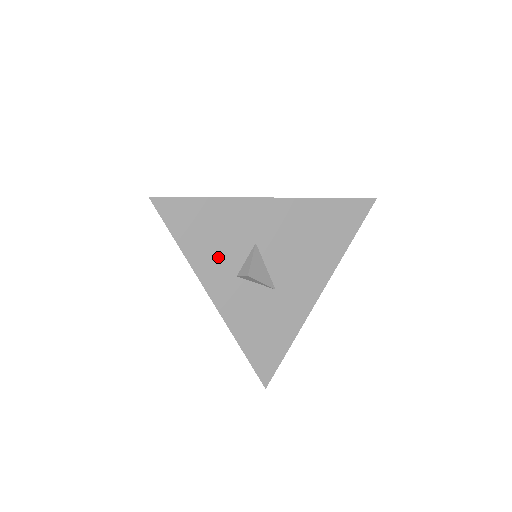
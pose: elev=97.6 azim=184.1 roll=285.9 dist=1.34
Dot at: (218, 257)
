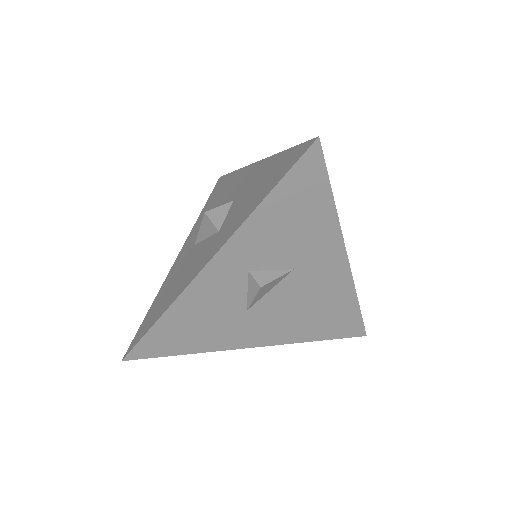
Dot at: (265, 243)
